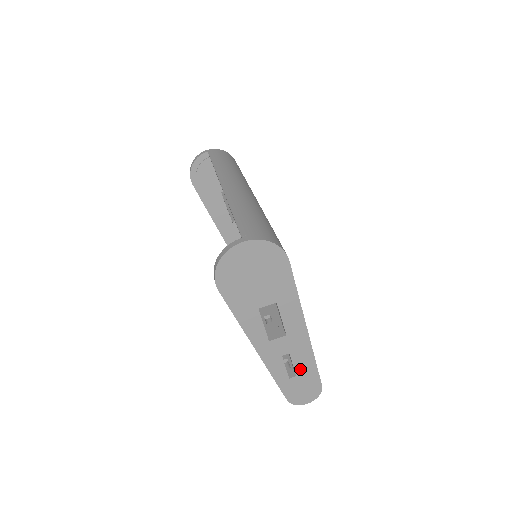
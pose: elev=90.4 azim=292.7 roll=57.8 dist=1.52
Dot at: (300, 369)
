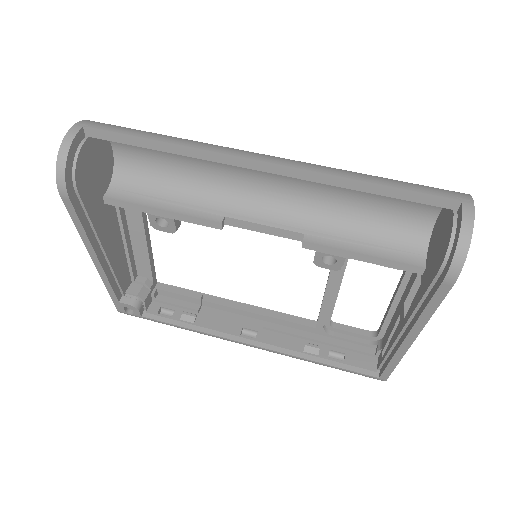
Dot at: occluded
